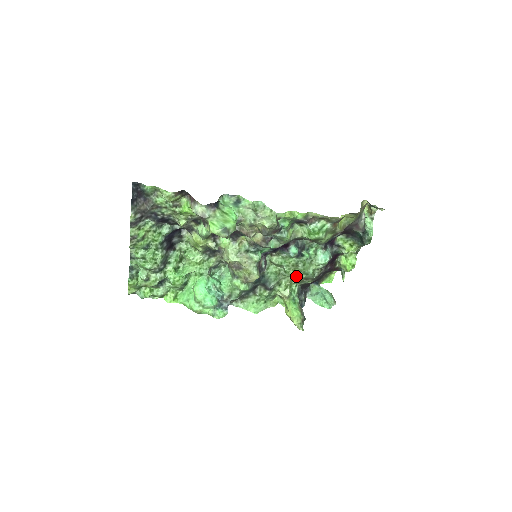
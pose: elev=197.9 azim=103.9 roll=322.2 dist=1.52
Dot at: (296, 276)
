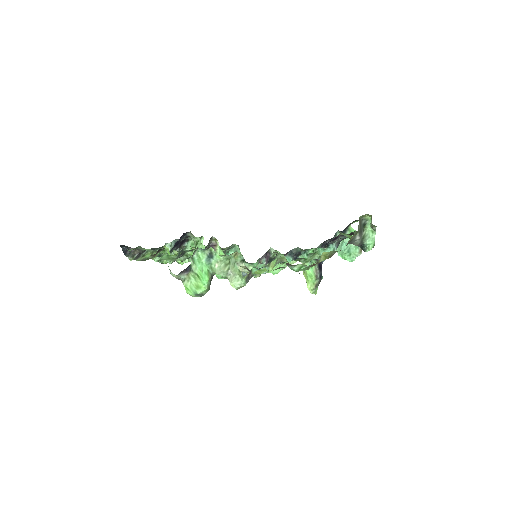
Dot at: occluded
